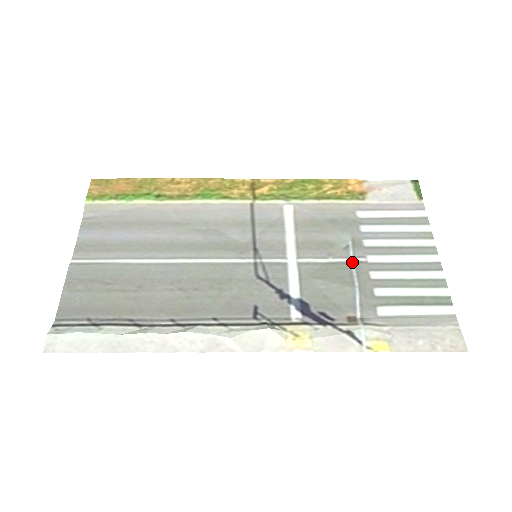
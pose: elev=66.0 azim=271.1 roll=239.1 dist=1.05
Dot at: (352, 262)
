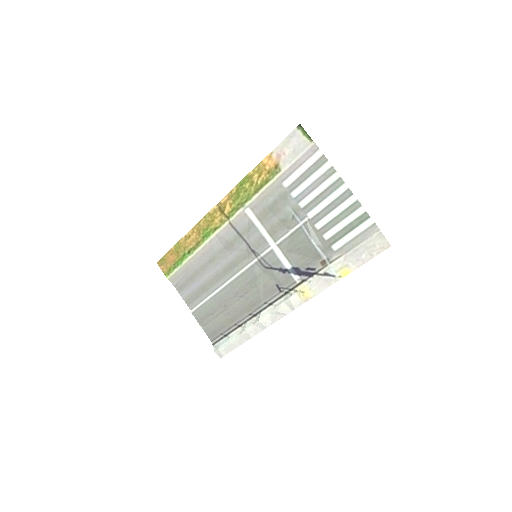
Dot at: (302, 226)
